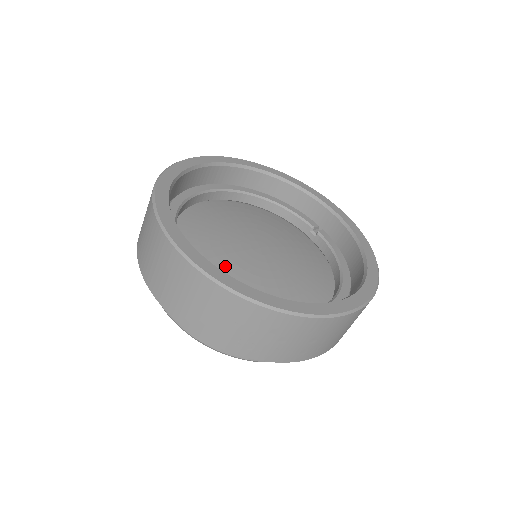
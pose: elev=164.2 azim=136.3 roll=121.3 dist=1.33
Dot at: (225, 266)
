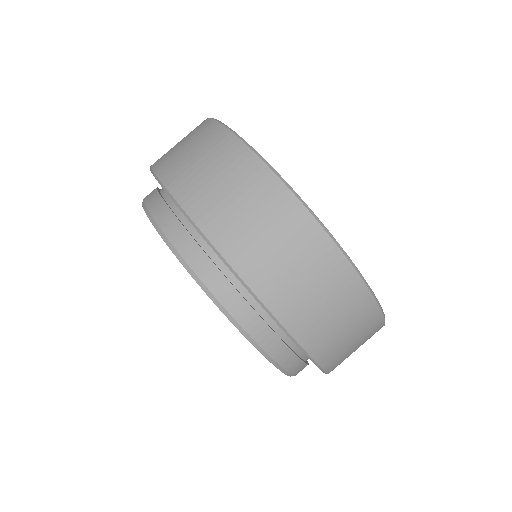
Dot at: occluded
